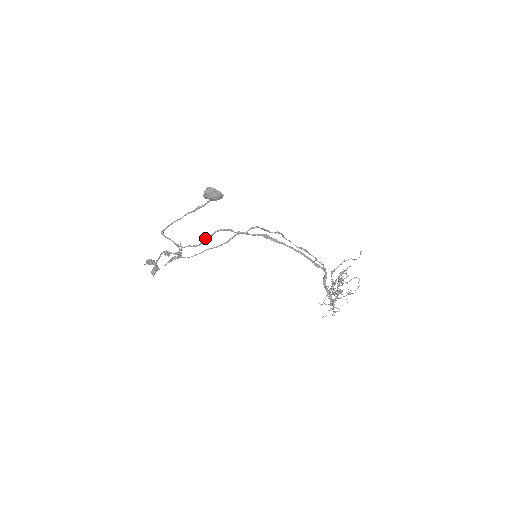
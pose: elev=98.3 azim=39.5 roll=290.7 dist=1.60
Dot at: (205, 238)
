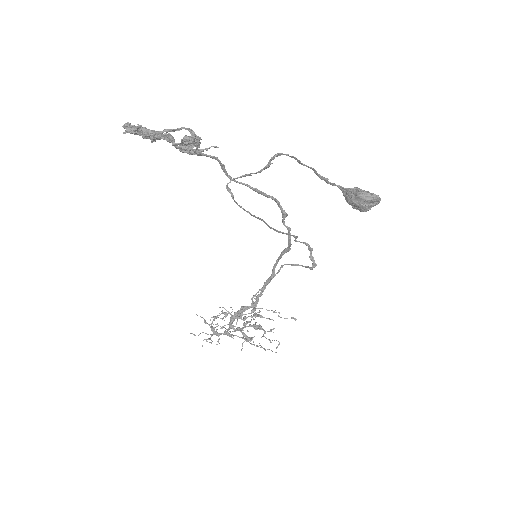
Dot at: occluded
